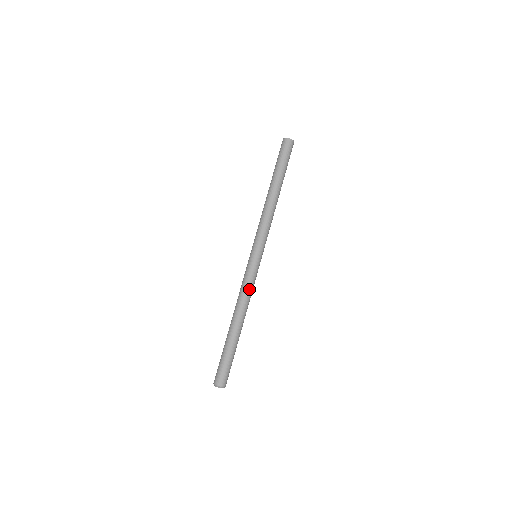
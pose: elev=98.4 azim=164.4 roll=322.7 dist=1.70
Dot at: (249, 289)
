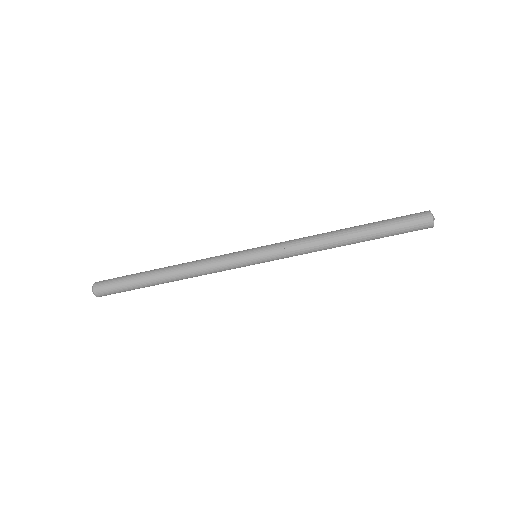
Dot at: occluded
